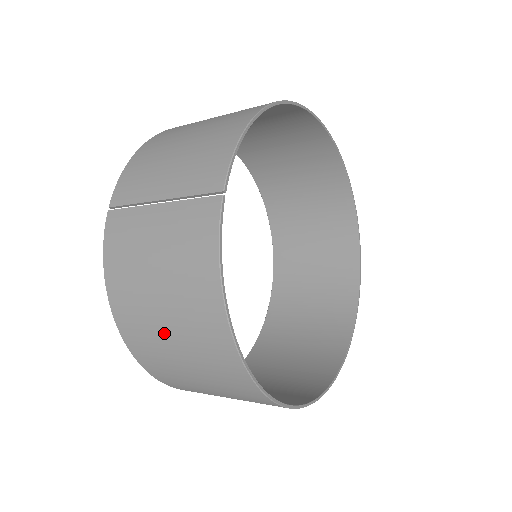
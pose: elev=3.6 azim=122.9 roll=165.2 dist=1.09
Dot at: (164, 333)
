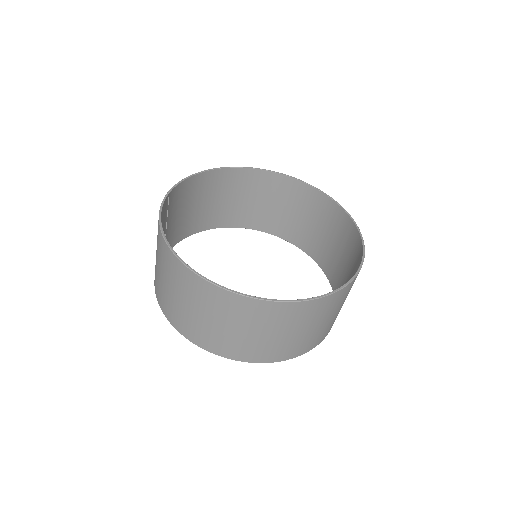
Dot at: (163, 281)
